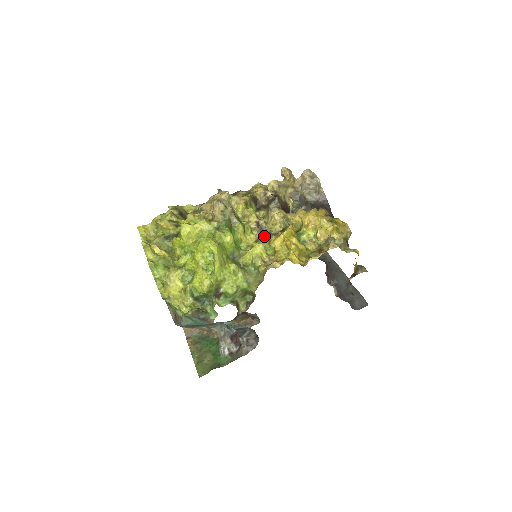
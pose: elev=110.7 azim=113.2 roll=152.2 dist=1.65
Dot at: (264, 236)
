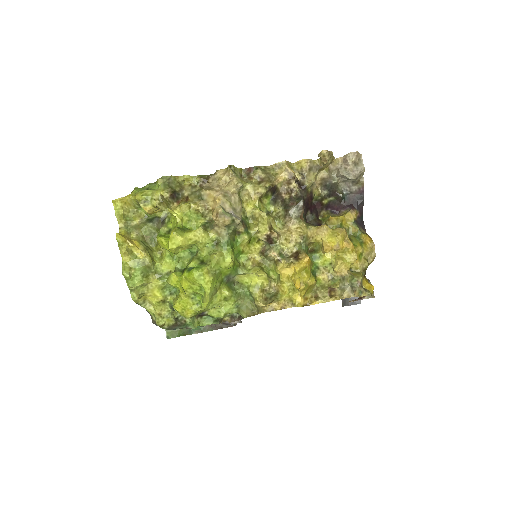
Dot at: (272, 256)
